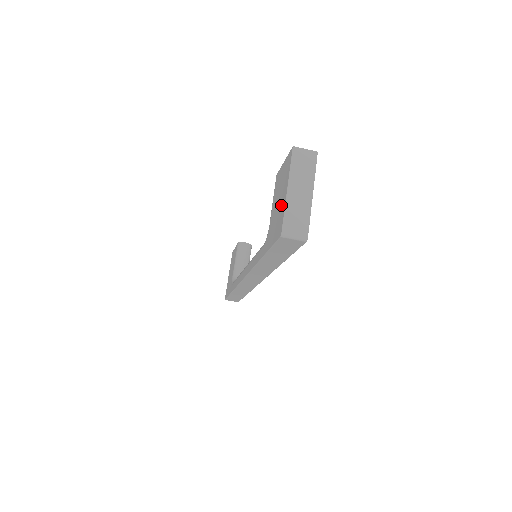
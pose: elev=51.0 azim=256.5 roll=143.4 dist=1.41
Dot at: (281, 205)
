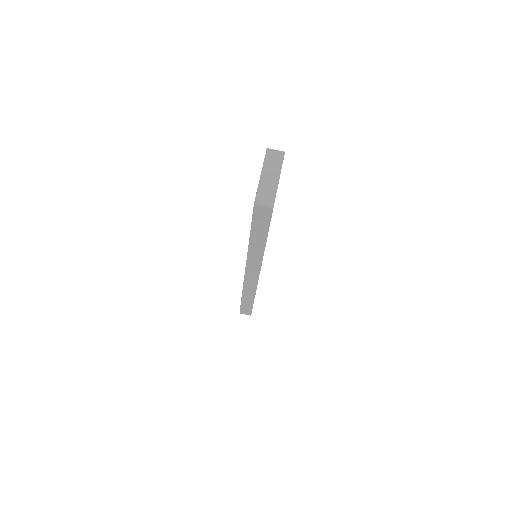
Dot at: occluded
